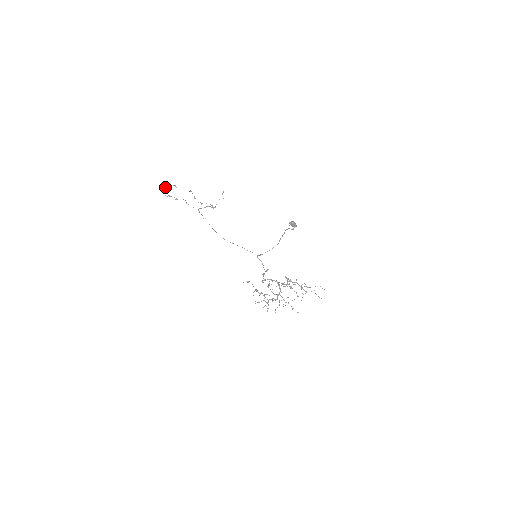
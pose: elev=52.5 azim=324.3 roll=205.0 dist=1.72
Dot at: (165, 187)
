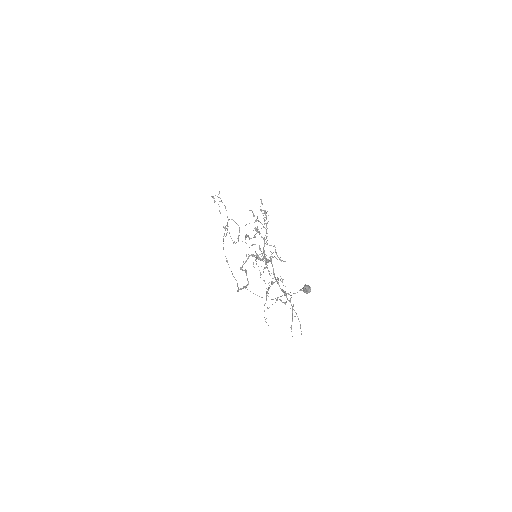
Dot at: (215, 201)
